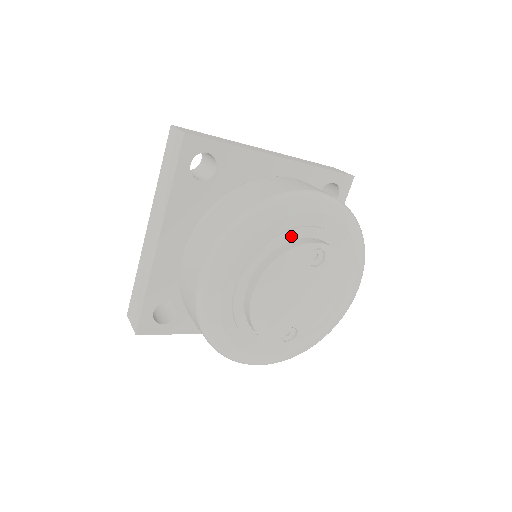
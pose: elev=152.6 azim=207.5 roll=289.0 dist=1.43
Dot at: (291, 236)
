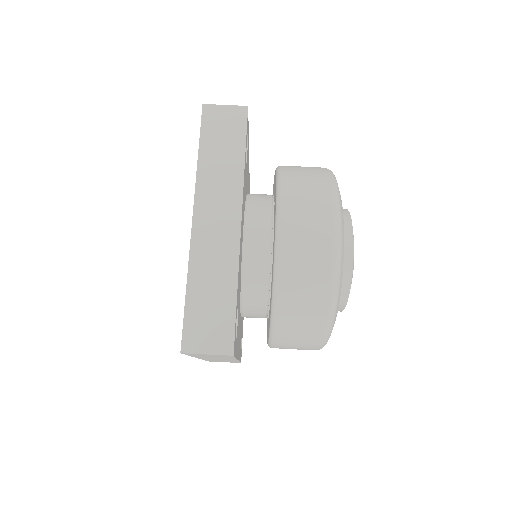
Dot at: occluded
